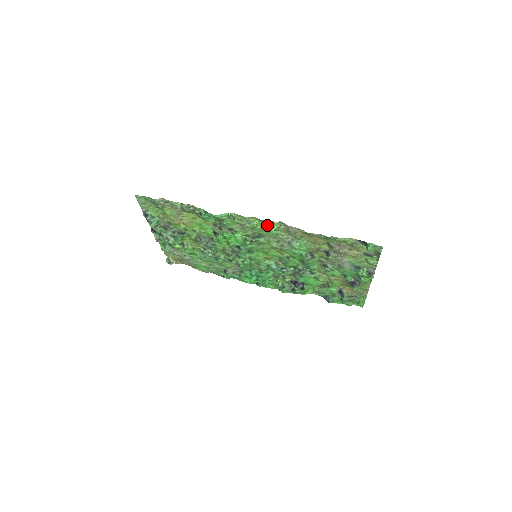
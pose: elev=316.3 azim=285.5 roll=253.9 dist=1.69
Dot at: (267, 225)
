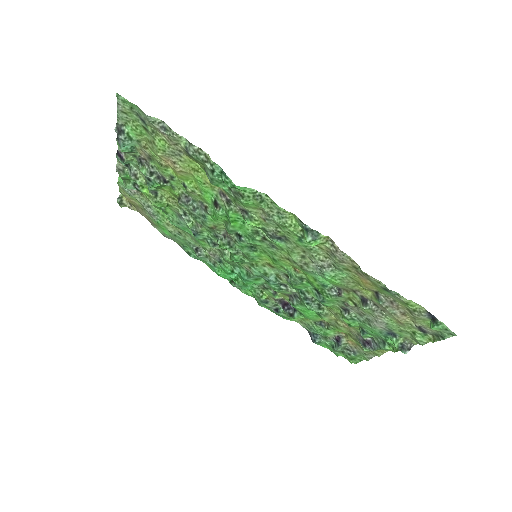
Dot at: (308, 234)
